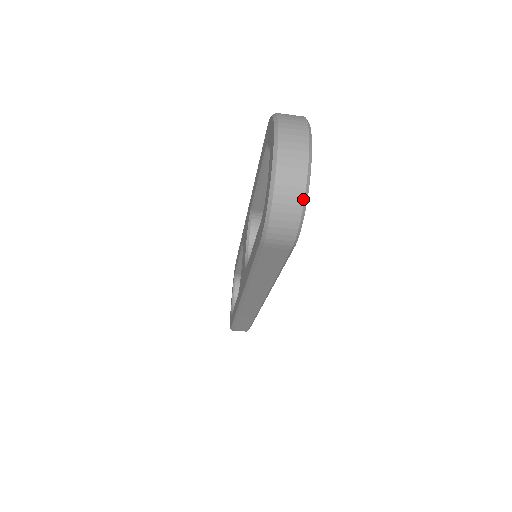
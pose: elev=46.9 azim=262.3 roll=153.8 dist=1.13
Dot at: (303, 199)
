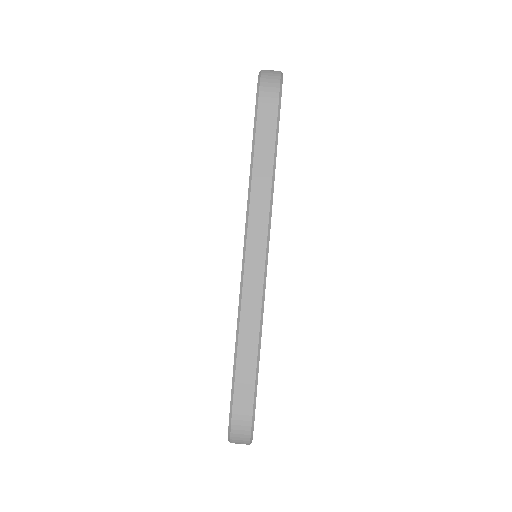
Dot at: (280, 73)
